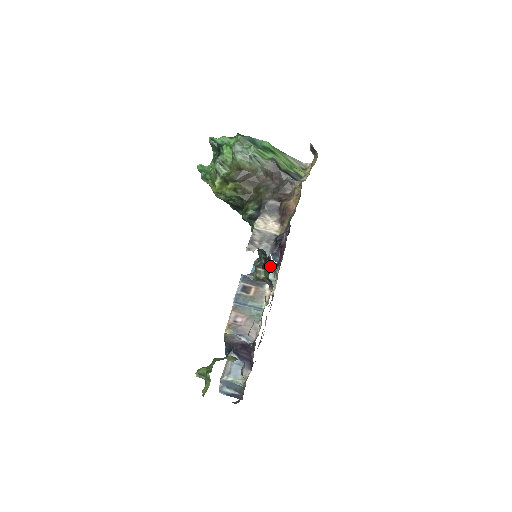
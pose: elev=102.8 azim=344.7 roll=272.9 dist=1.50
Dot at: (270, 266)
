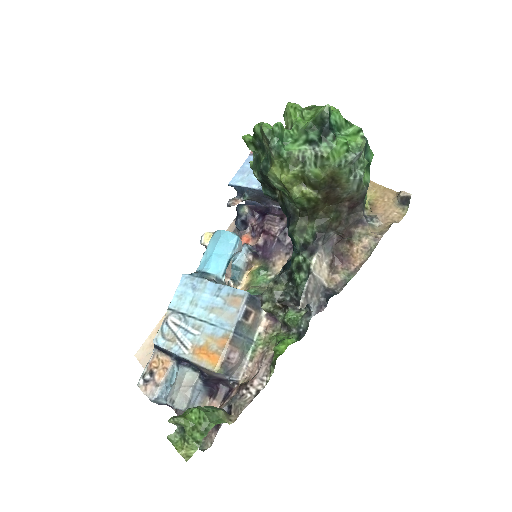
Dot at: (244, 249)
